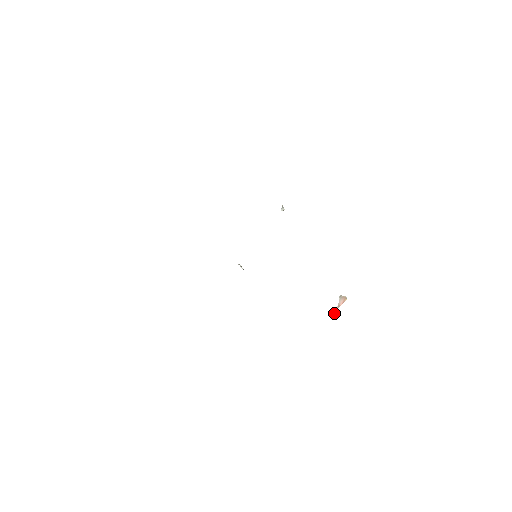
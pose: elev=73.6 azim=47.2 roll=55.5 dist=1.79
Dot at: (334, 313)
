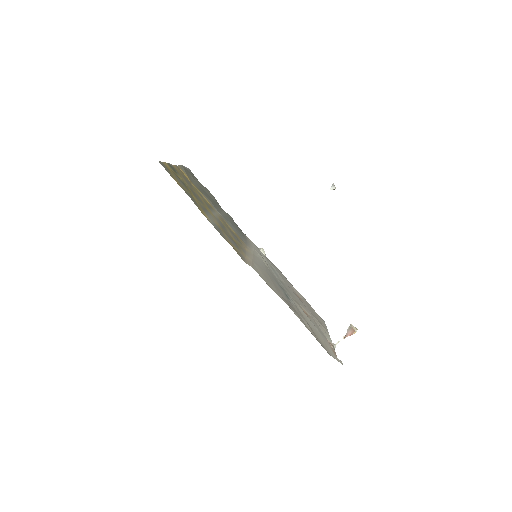
Dot at: (337, 343)
